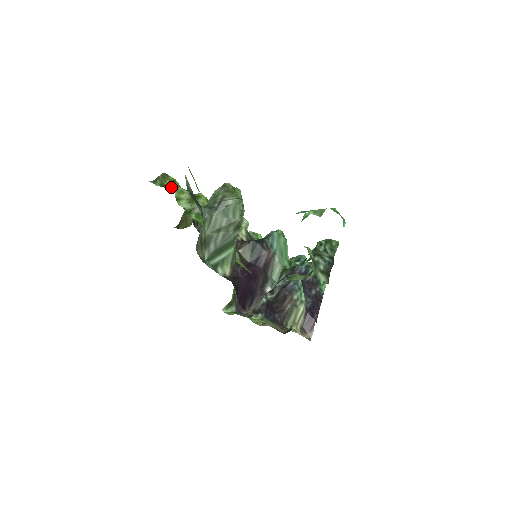
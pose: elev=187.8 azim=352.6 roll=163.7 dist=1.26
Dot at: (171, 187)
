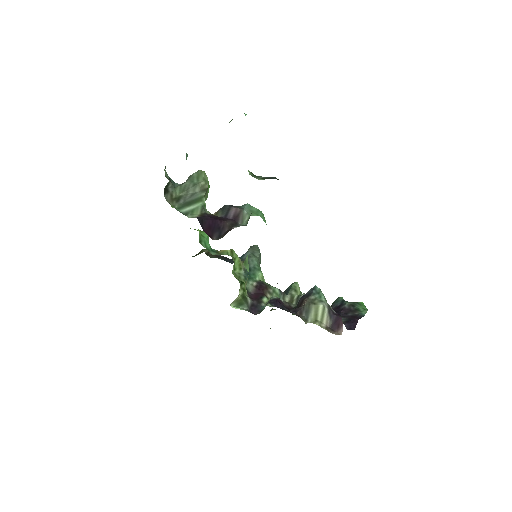
Dot at: occluded
